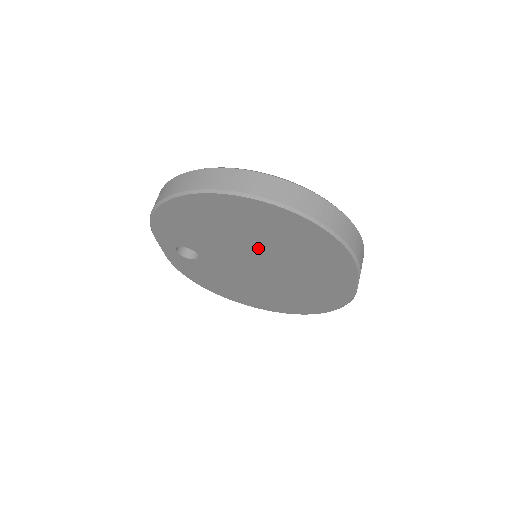
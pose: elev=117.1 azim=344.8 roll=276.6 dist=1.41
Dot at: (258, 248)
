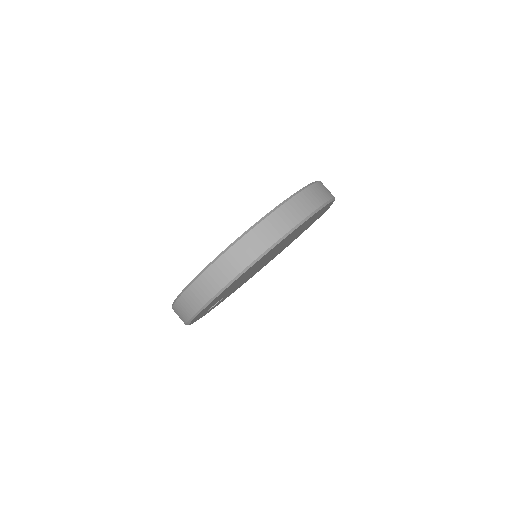
Dot at: occluded
